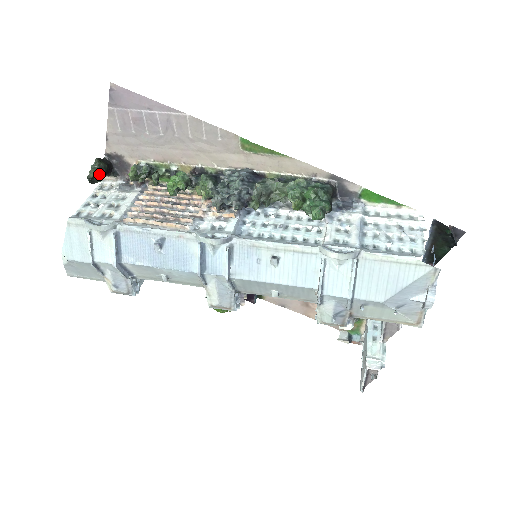
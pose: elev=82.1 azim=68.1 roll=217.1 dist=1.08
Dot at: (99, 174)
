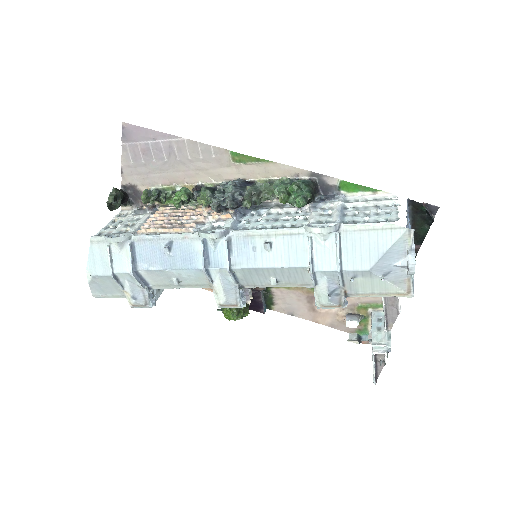
Dot at: (116, 200)
